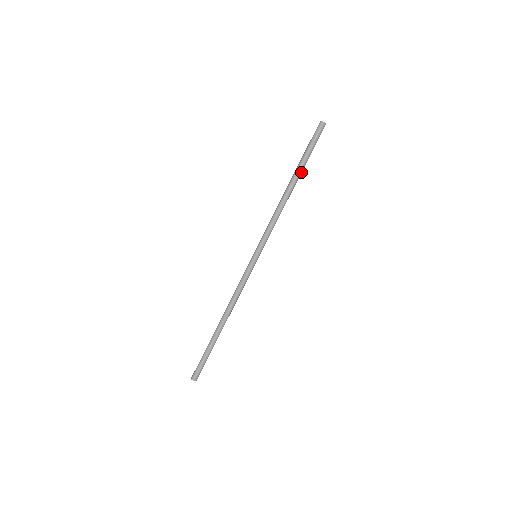
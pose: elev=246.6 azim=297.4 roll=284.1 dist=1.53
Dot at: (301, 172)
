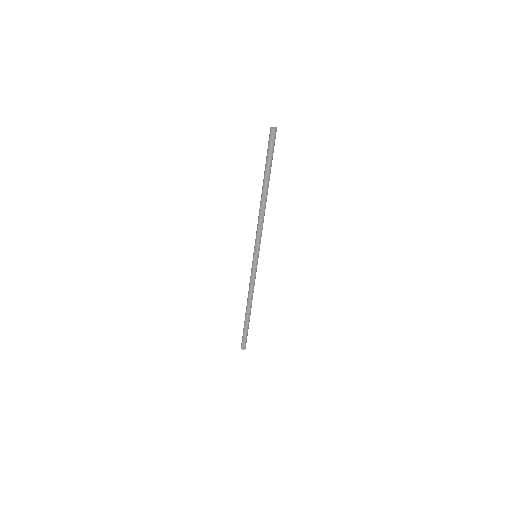
Dot at: (269, 179)
